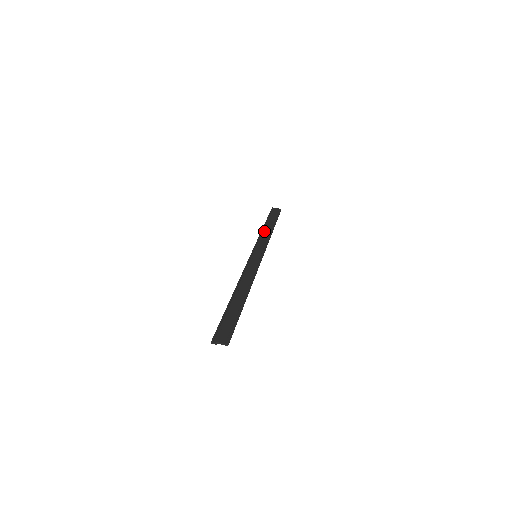
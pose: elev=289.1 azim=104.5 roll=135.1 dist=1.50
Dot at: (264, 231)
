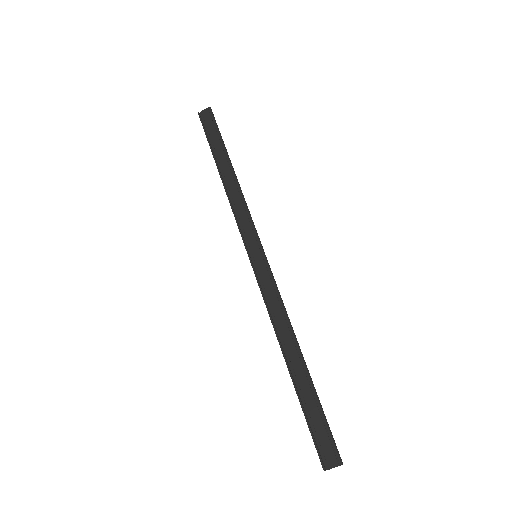
Dot at: (228, 188)
